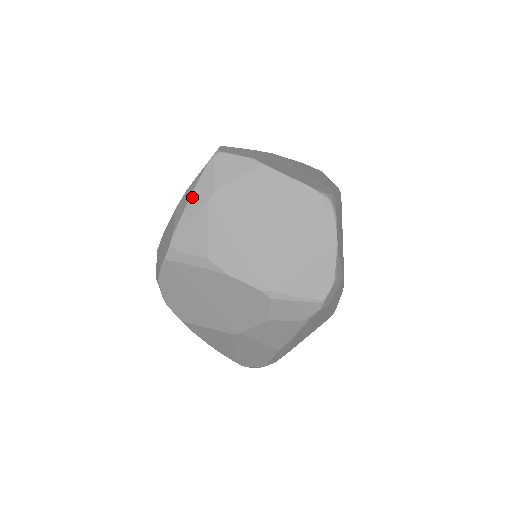
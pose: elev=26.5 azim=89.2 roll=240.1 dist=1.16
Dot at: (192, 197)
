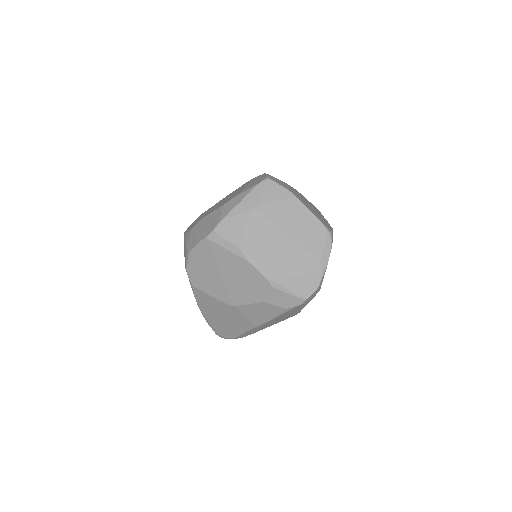
Dot at: (242, 202)
